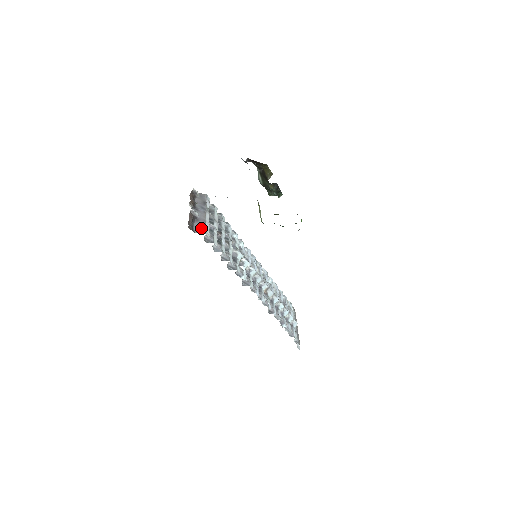
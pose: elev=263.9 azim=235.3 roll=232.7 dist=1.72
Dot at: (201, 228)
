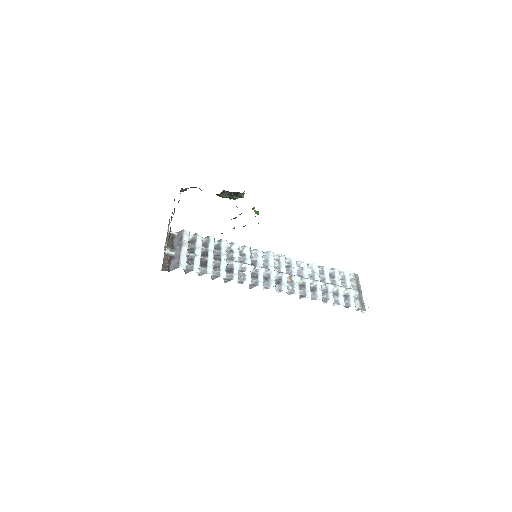
Dot at: (176, 264)
